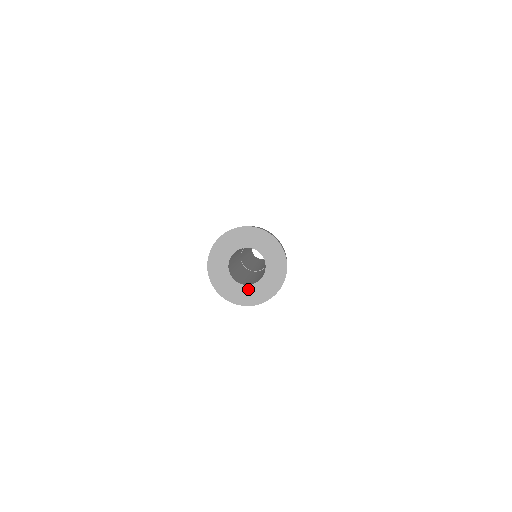
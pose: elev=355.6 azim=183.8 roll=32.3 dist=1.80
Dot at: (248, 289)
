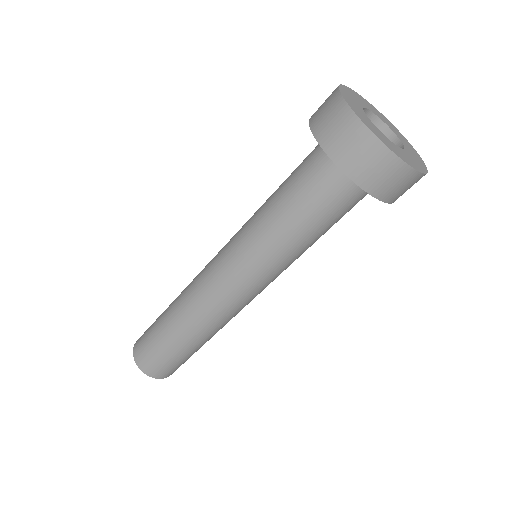
Dot at: (374, 127)
